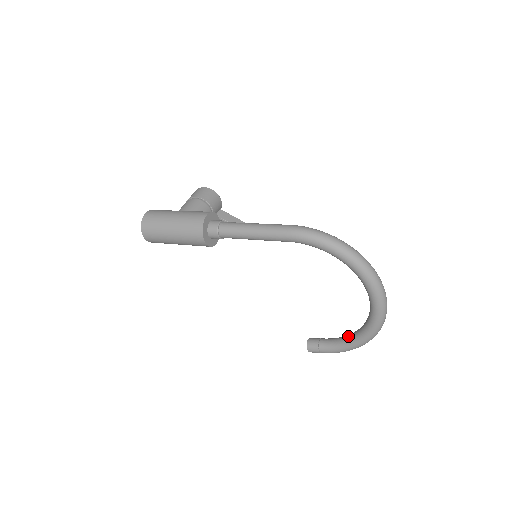
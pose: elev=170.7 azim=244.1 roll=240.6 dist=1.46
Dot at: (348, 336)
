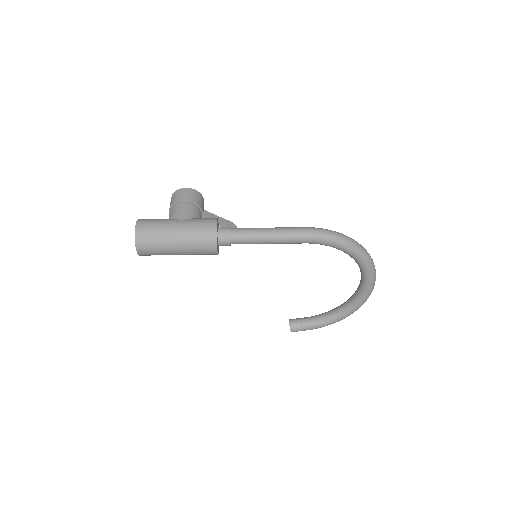
Dot at: (330, 313)
